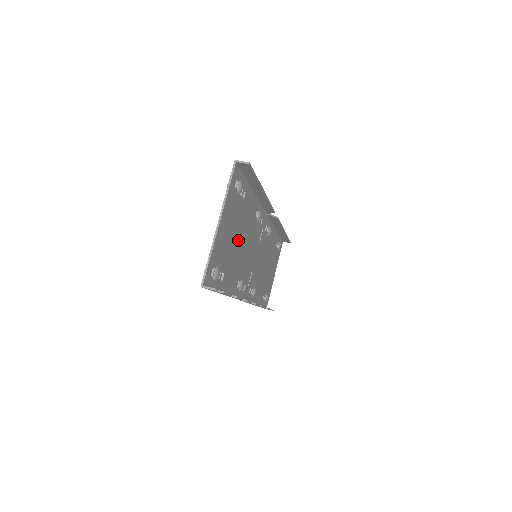
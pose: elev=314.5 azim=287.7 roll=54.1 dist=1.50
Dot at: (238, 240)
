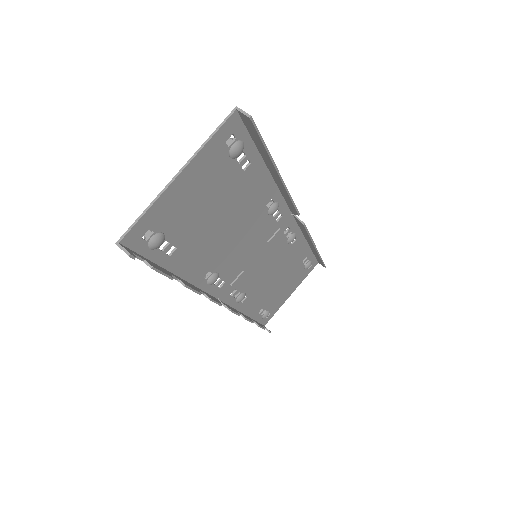
Dot at: (220, 219)
